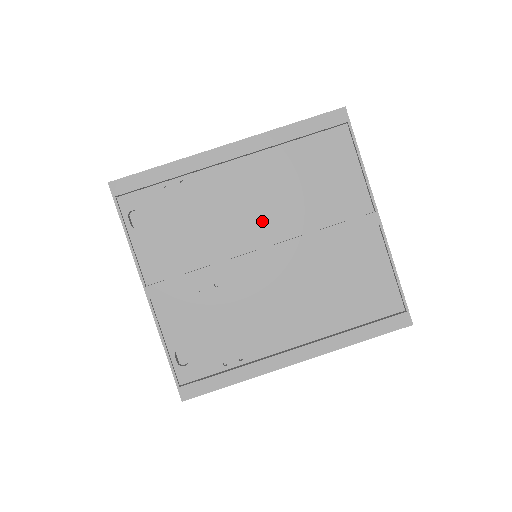
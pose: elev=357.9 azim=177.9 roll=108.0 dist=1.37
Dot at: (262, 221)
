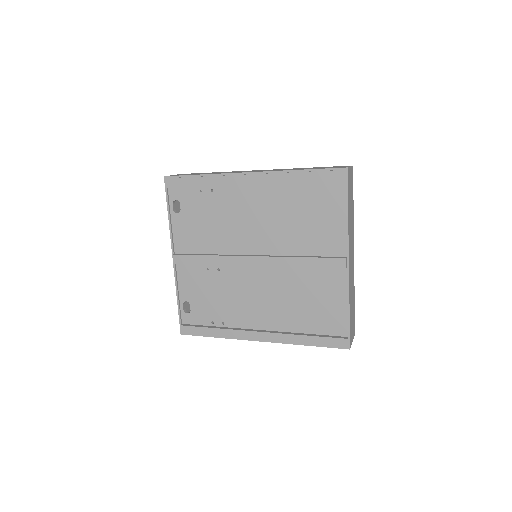
Dot at: (260, 236)
